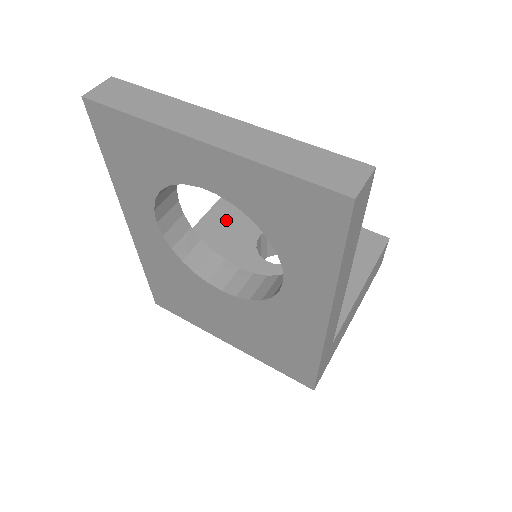
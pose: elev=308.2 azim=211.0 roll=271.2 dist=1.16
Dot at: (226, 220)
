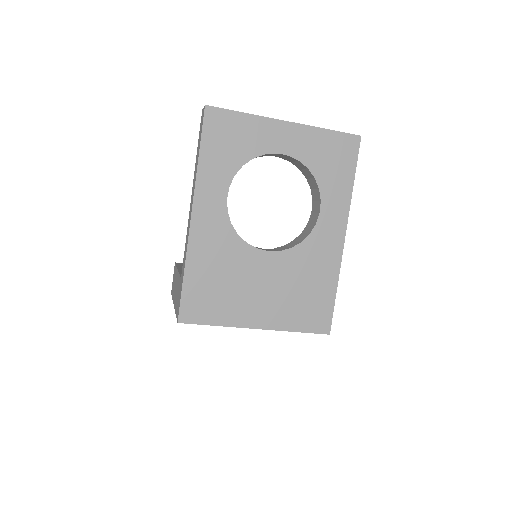
Dot at: occluded
